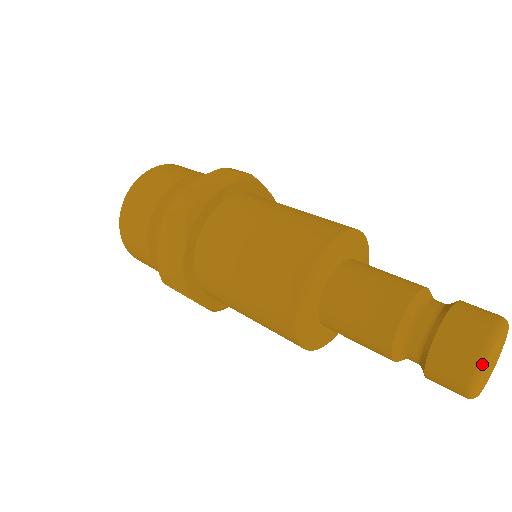
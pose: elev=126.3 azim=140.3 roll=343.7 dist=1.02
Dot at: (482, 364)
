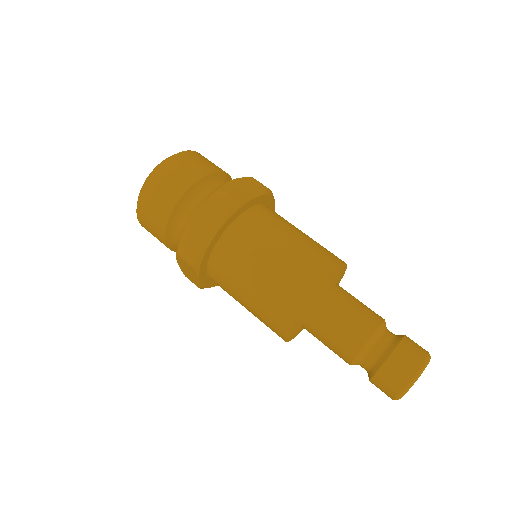
Dot at: (399, 398)
